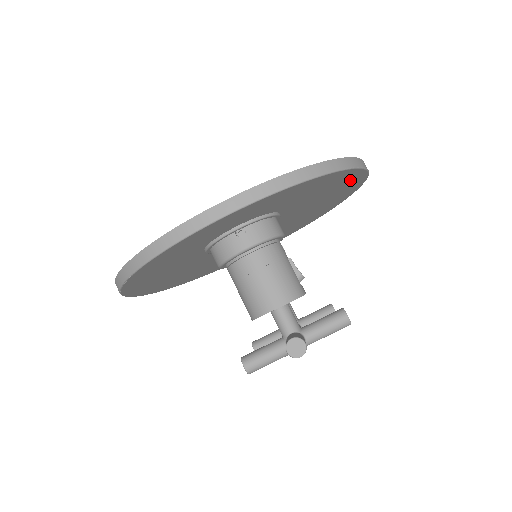
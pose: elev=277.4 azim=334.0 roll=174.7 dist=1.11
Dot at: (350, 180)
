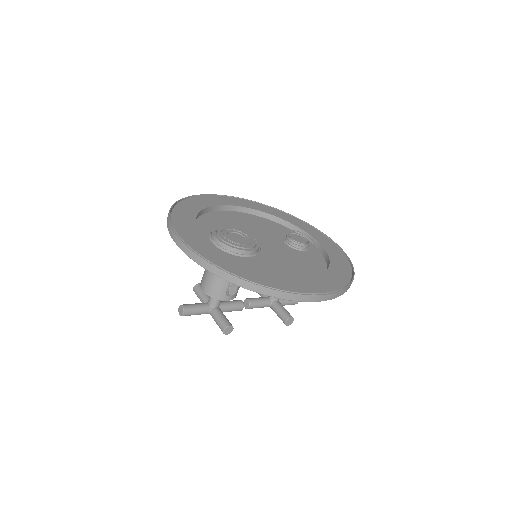
Dot at: occluded
